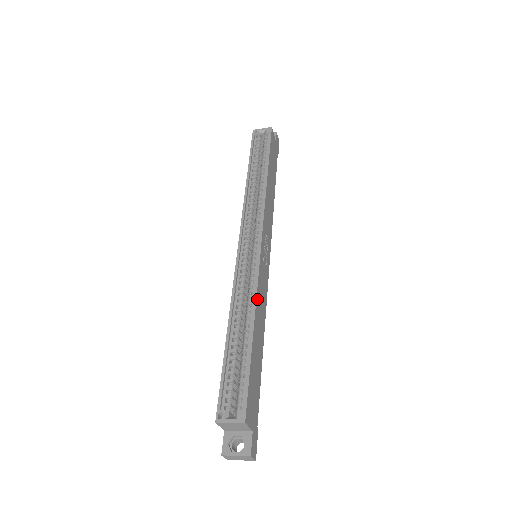
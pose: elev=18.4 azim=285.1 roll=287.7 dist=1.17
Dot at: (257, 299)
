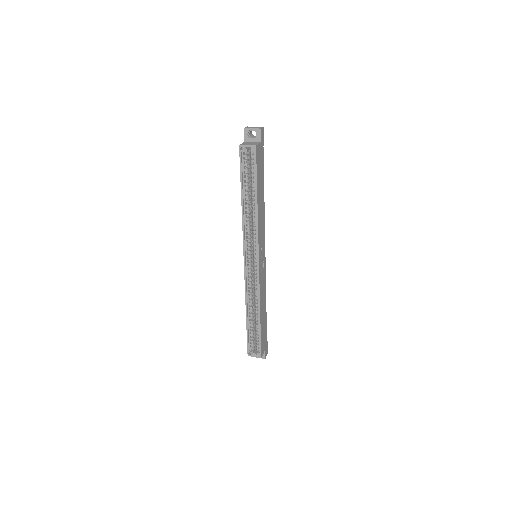
Dot at: (260, 300)
